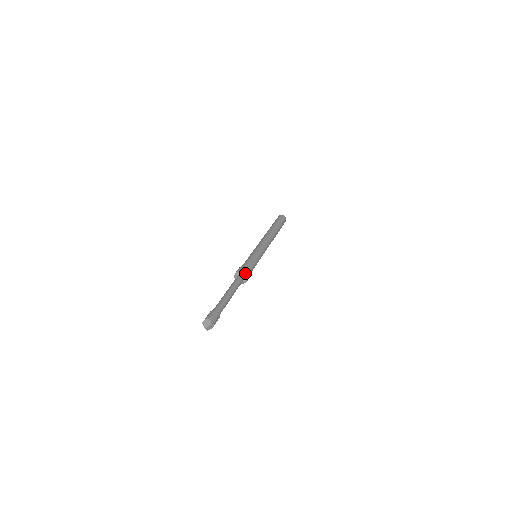
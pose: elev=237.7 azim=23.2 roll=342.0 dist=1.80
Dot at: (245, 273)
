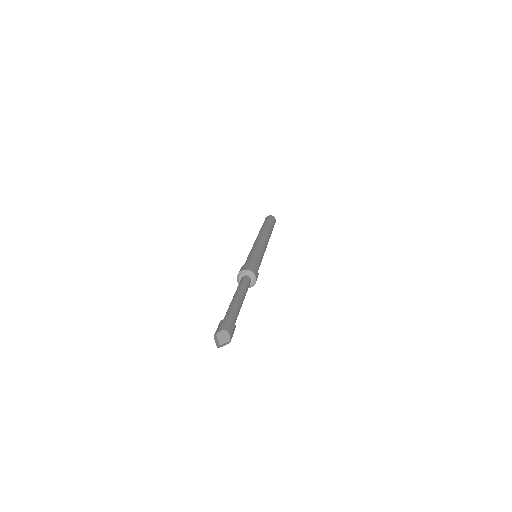
Dot at: (256, 276)
